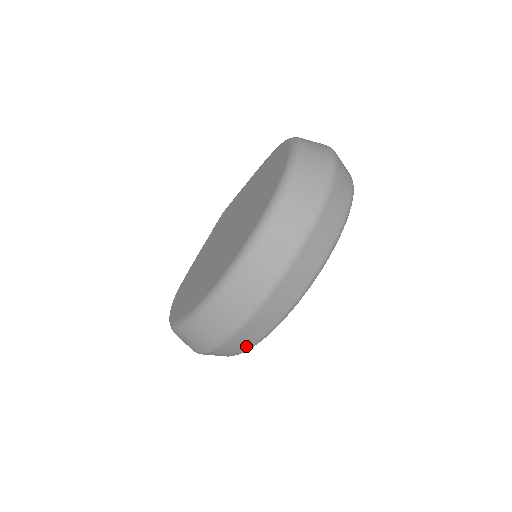
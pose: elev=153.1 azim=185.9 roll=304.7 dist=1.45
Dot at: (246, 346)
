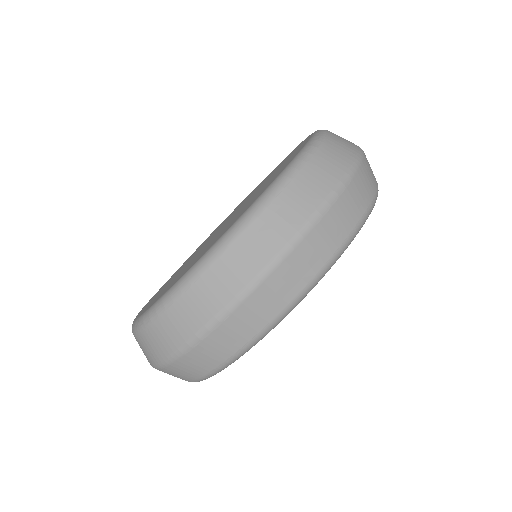
Dot at: (230, 351)
